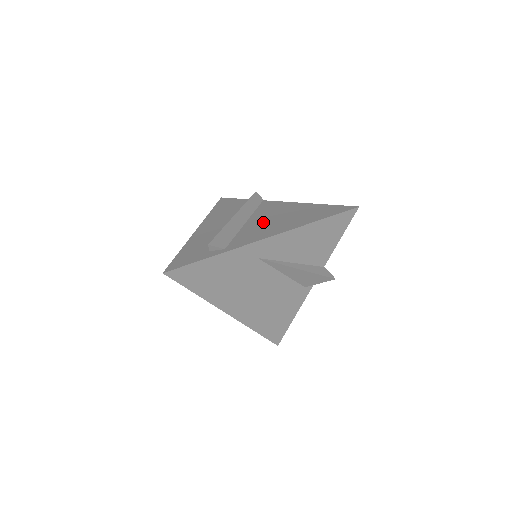
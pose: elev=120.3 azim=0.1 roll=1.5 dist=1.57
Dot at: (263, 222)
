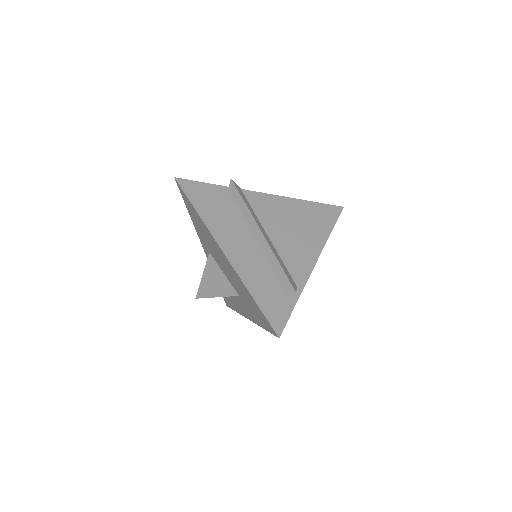
Dot at: (286, 236)
